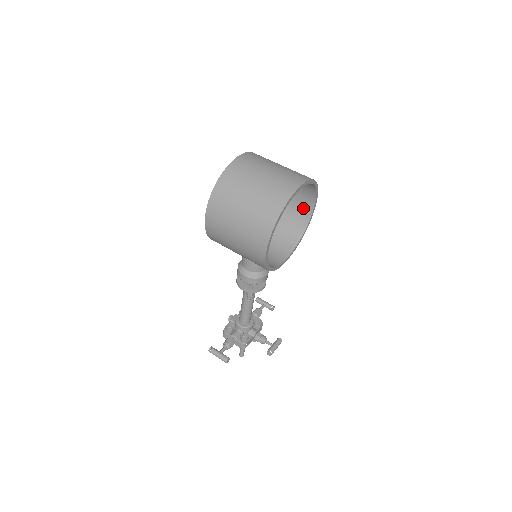
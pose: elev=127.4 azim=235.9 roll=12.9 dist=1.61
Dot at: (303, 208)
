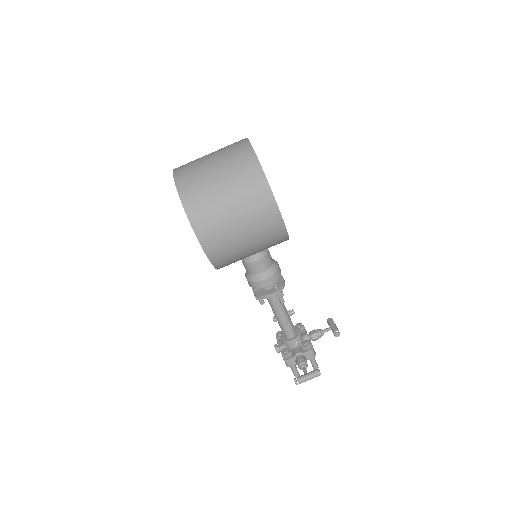
Dot at: occluded
